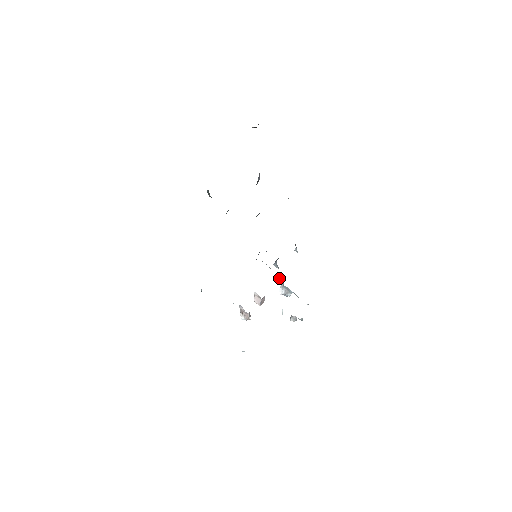
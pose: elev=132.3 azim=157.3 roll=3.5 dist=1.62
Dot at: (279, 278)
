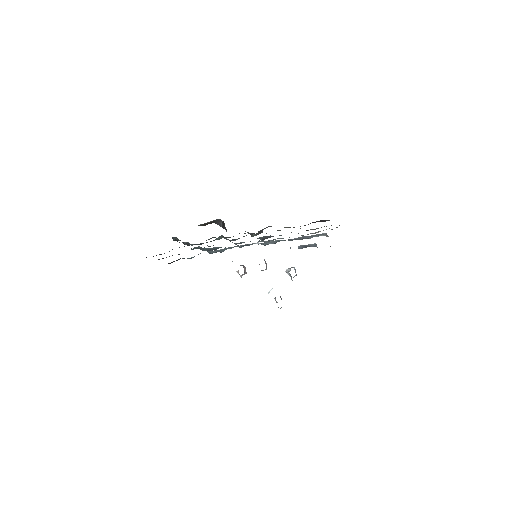
Dot at: occluded
